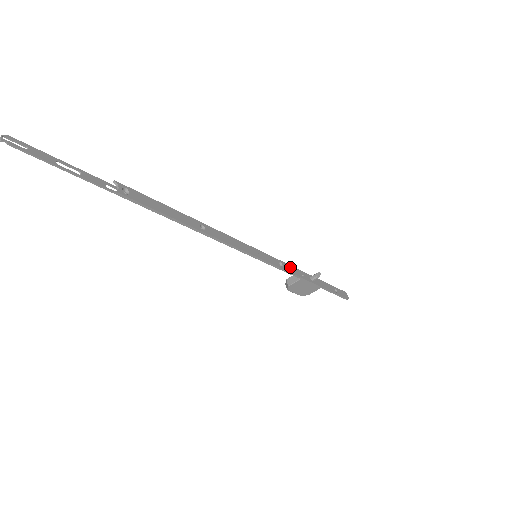
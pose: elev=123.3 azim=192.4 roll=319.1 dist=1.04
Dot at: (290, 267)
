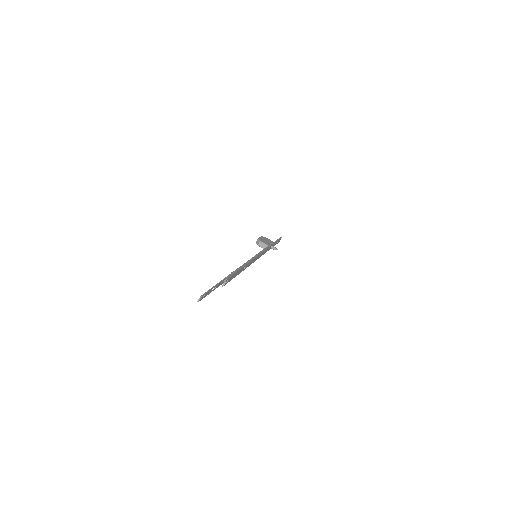
Dot at: occluded
